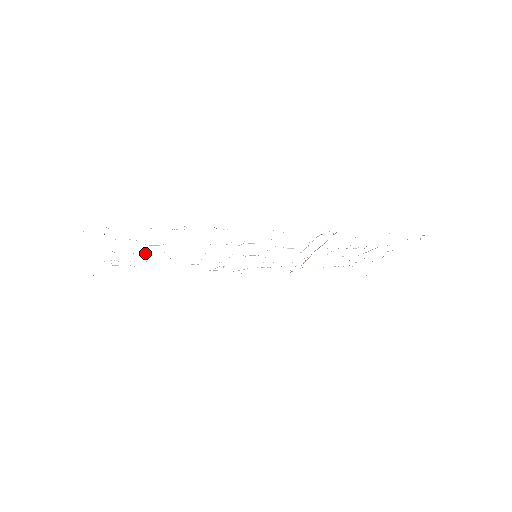
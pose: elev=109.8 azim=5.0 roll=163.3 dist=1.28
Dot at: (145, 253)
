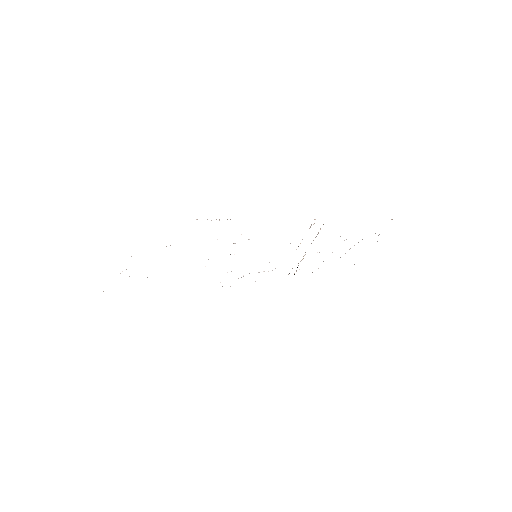
Dot at: occluded
